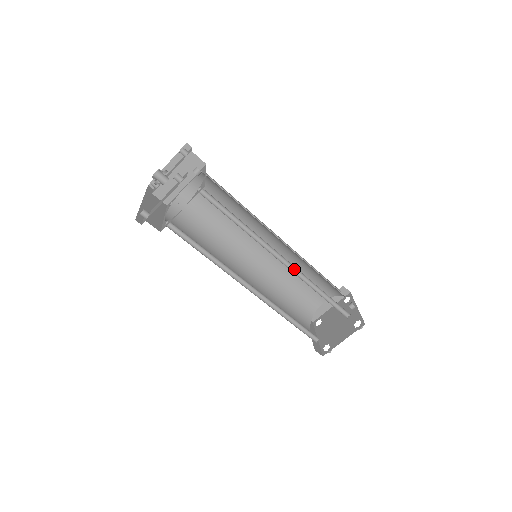
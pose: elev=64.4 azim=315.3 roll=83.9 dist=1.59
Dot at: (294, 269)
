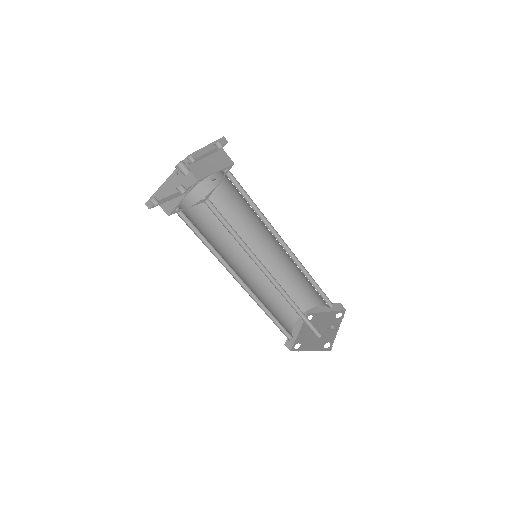
Dot at: (279, 285)
